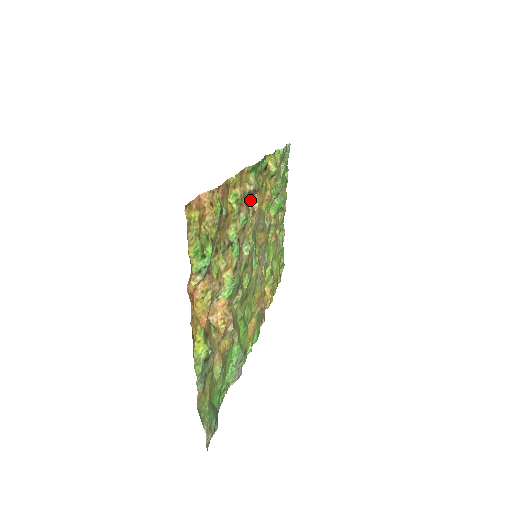
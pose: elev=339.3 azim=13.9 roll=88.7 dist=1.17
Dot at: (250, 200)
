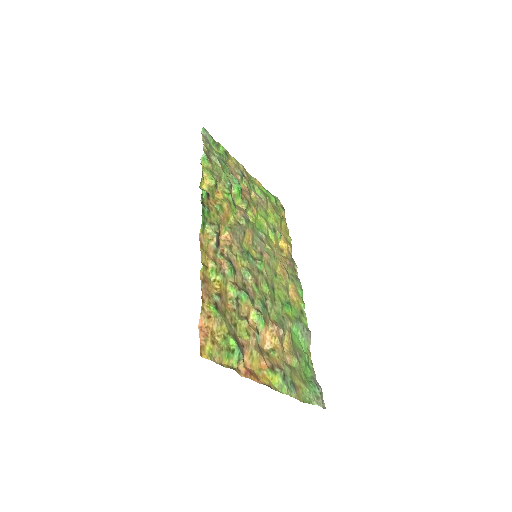
Dot at: (220, 236)
